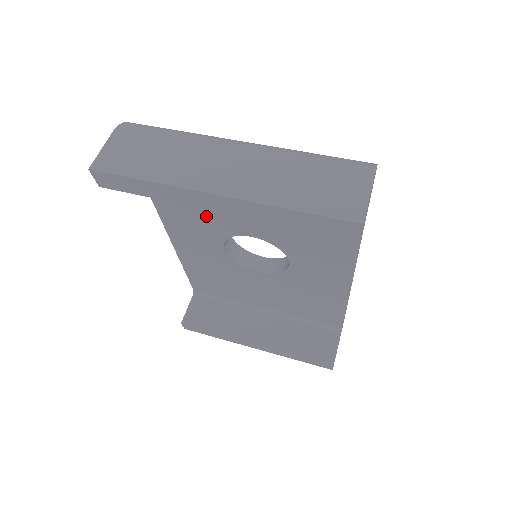
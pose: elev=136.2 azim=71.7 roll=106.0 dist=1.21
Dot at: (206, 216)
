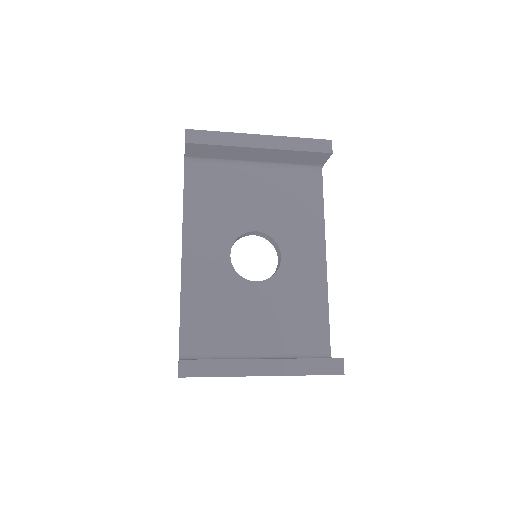
Dot at: (223, 217)
